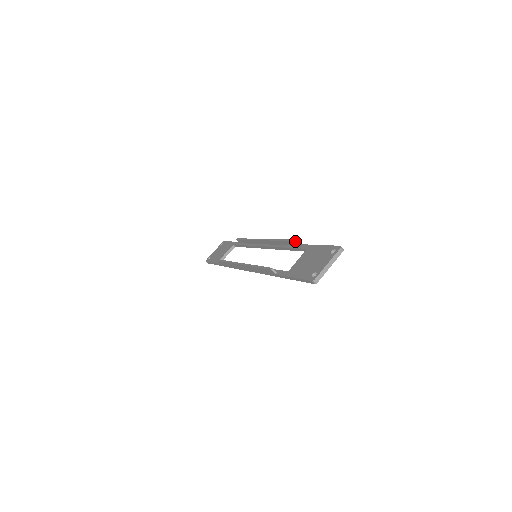
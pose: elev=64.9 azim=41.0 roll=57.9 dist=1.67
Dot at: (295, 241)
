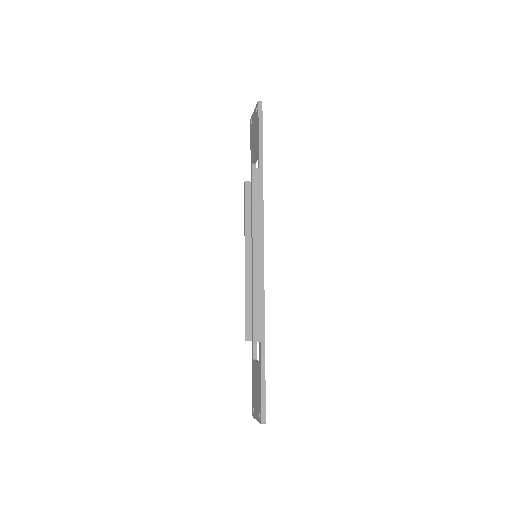
Dot at: occluded
